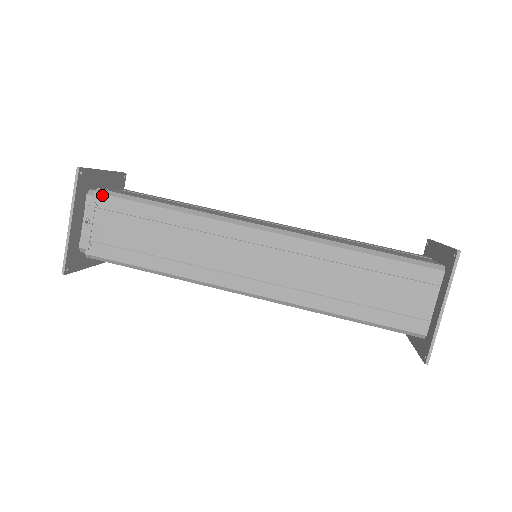
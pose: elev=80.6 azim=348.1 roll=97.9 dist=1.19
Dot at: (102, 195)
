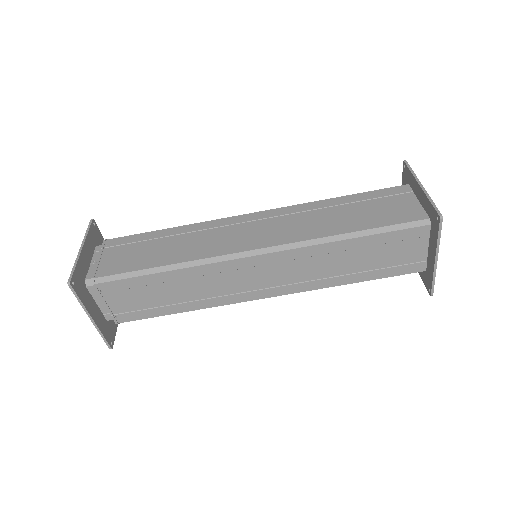
Dot at: (110, 239)
